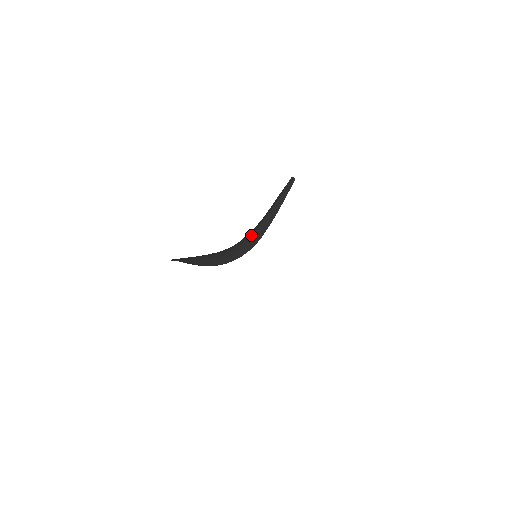
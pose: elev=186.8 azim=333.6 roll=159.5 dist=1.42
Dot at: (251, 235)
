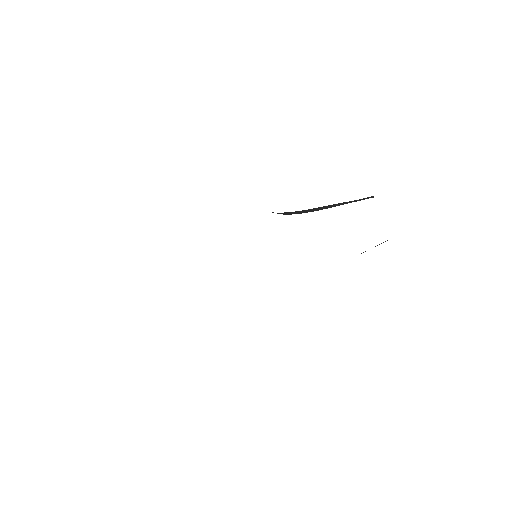
Dot at: (286, 212)
